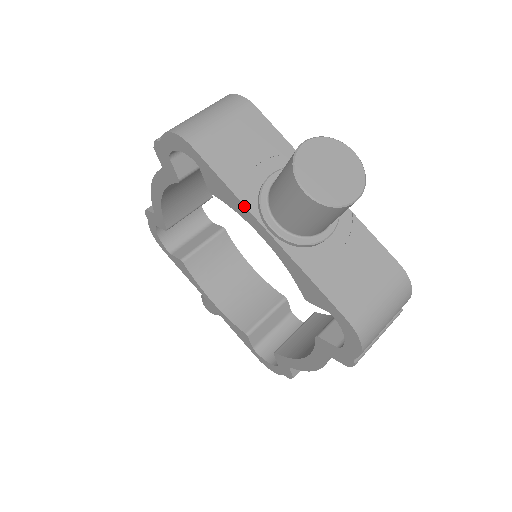
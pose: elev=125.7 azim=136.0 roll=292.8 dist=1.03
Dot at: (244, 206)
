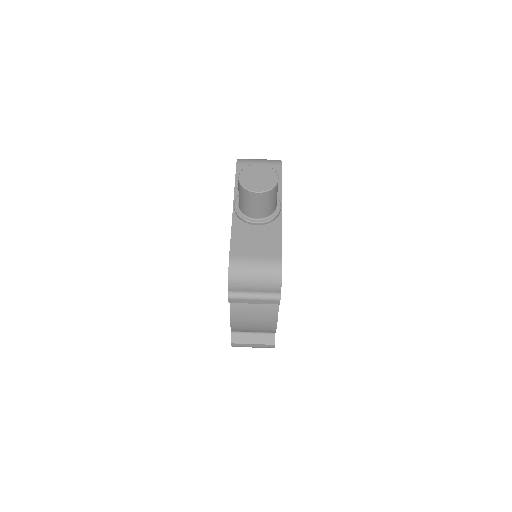
Dot at: (234, 193)
